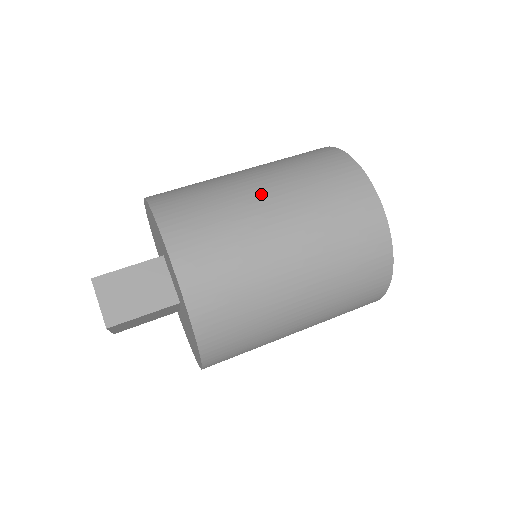
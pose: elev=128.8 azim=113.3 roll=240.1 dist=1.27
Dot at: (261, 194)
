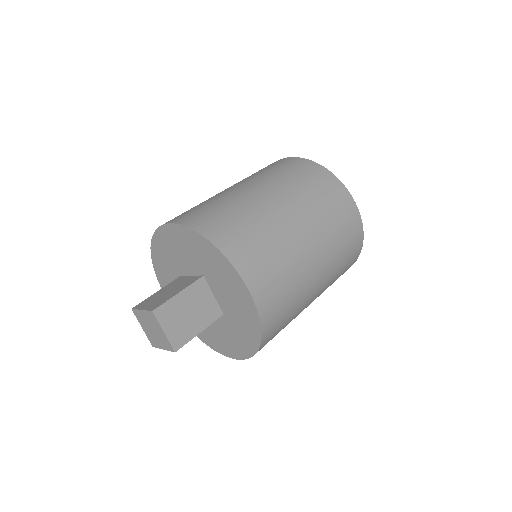
Dot at: (293, 222)
